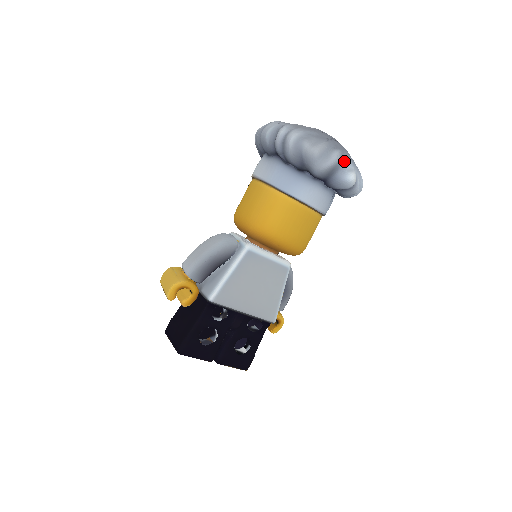
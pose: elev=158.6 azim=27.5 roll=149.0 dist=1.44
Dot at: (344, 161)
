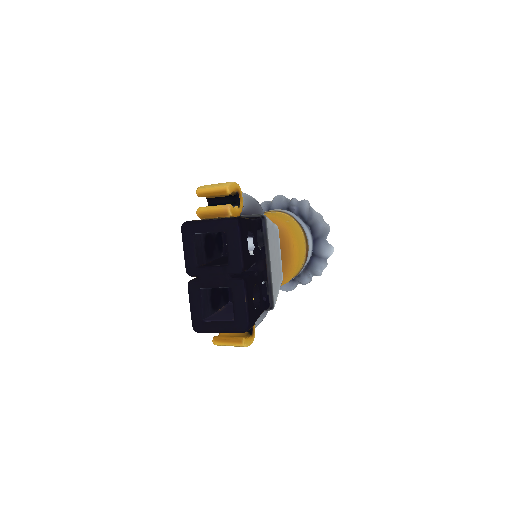
Dot at: occluded
